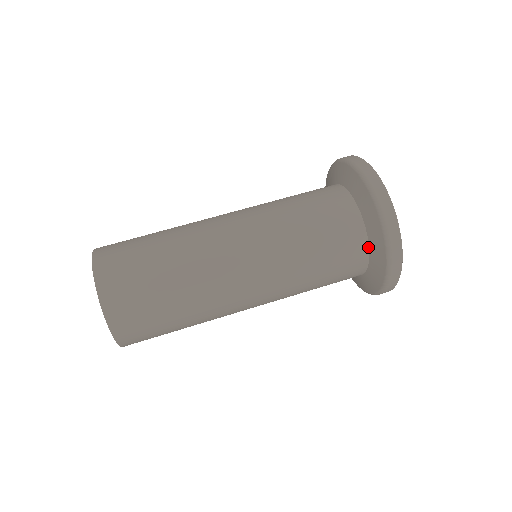
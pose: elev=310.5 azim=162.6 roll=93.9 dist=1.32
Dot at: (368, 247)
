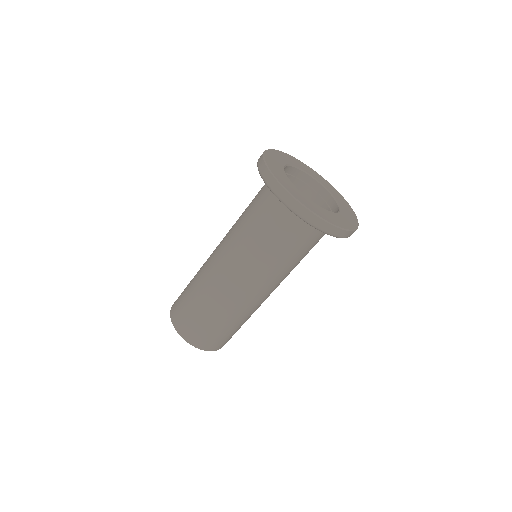
Dot at: occluded
